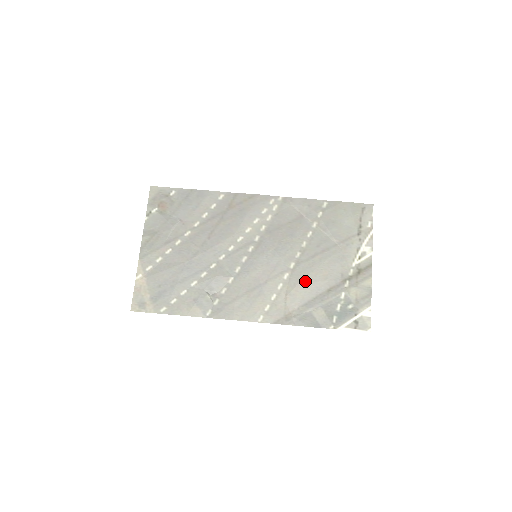
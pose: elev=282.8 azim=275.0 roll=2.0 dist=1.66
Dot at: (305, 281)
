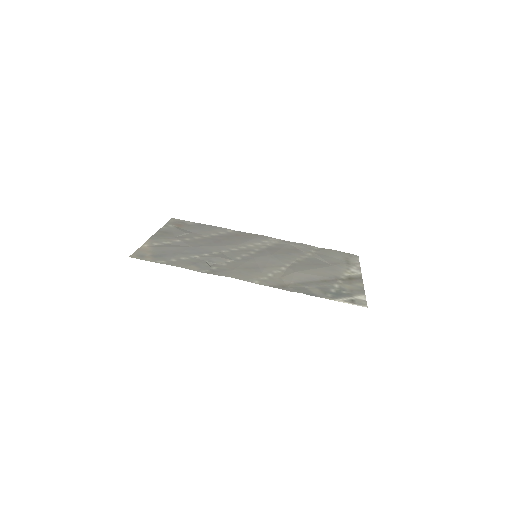
Dot at: (301, 272)
